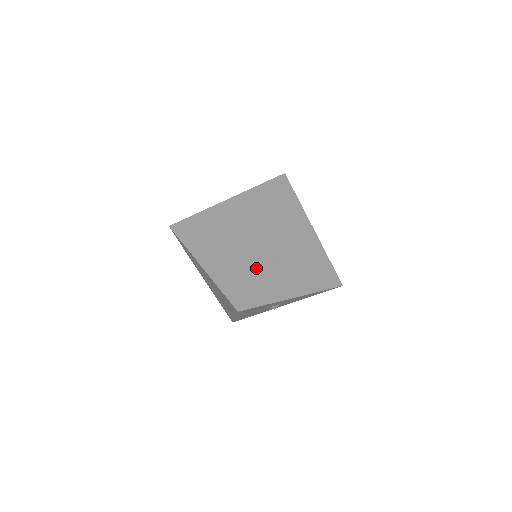
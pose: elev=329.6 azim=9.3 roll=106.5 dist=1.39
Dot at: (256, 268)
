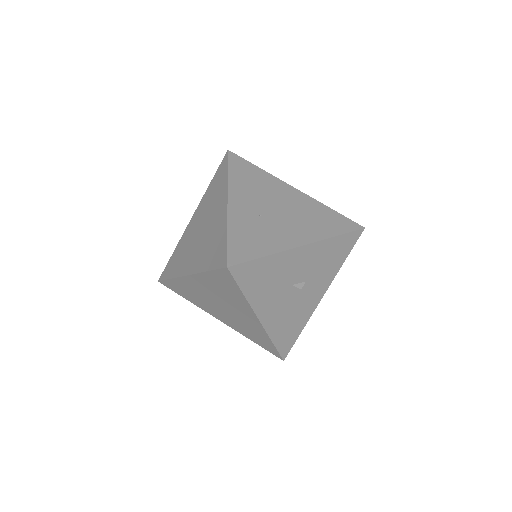
Dot at: (232, 225)
